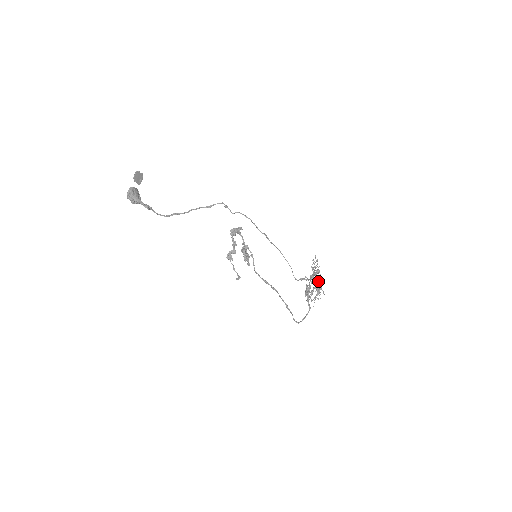
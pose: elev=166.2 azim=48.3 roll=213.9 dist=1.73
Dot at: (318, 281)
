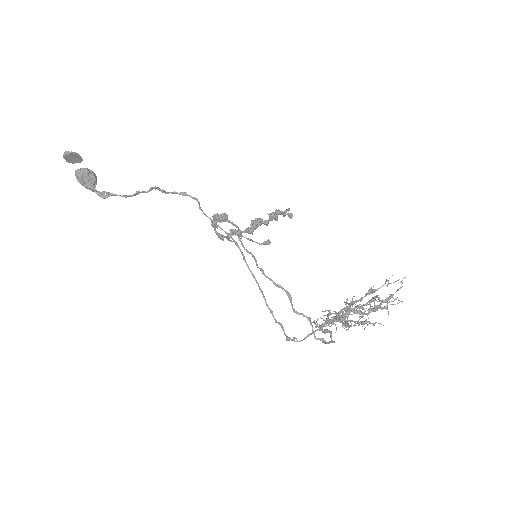
Dot at: (344, 326)
